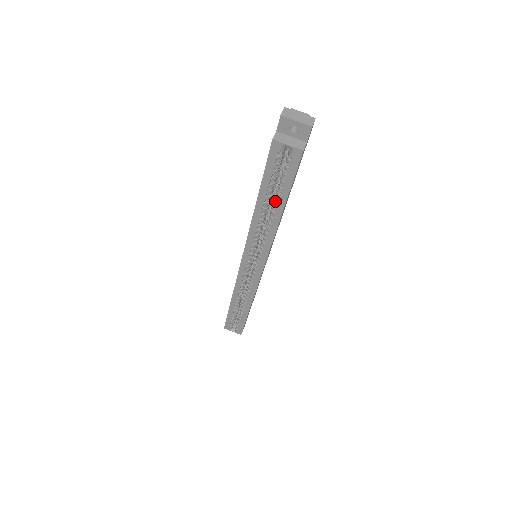
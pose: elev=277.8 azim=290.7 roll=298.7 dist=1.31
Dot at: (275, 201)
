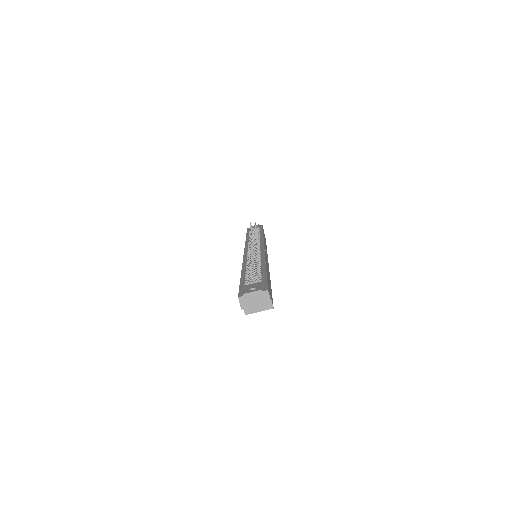
Dot at: occluded
